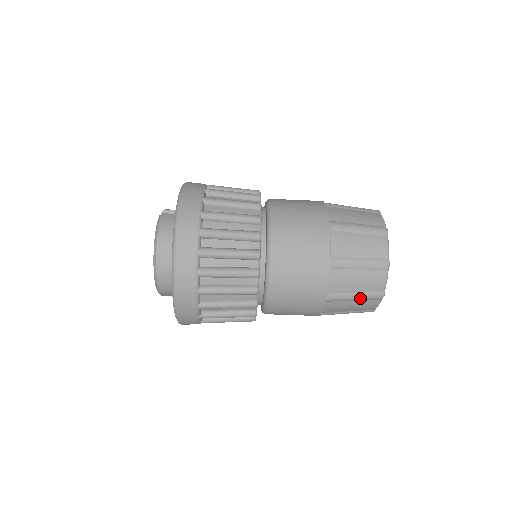
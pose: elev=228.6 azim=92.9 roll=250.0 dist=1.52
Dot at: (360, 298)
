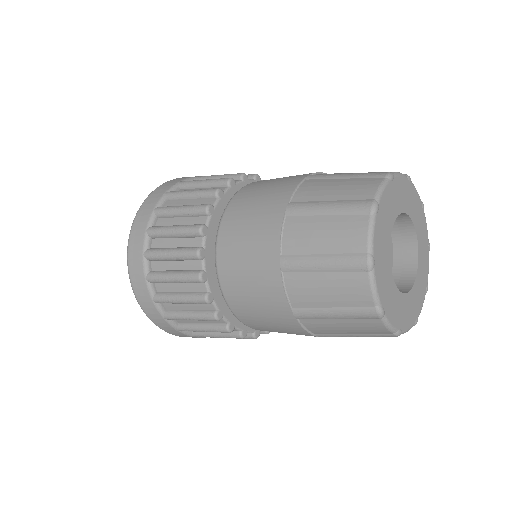
Dot at: occluded
